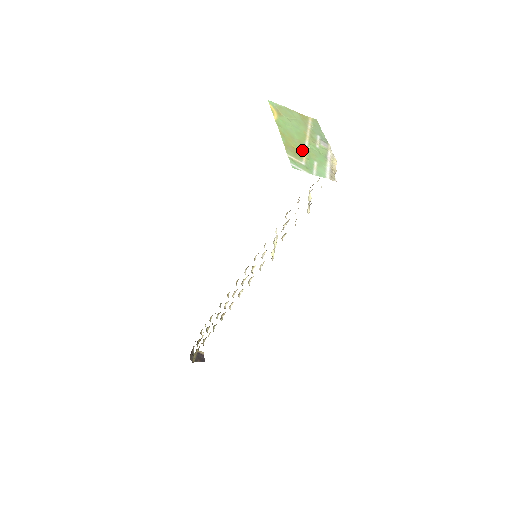
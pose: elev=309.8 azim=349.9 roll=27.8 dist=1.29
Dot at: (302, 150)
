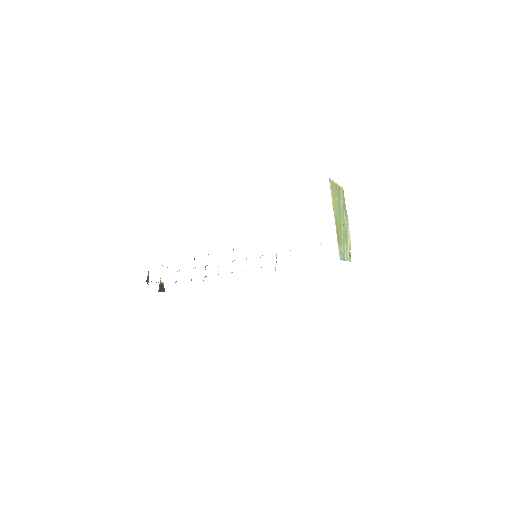
Dot at: (341, 235)
